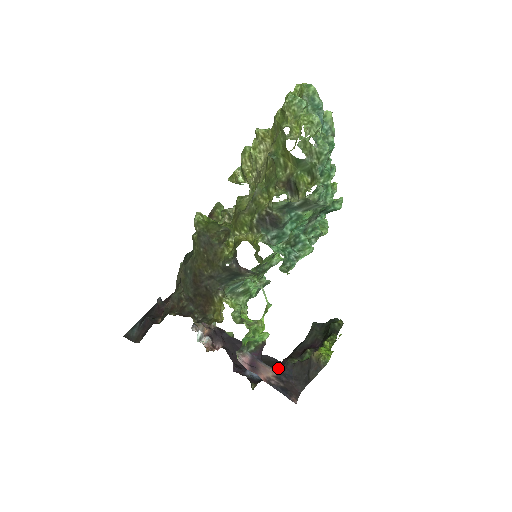
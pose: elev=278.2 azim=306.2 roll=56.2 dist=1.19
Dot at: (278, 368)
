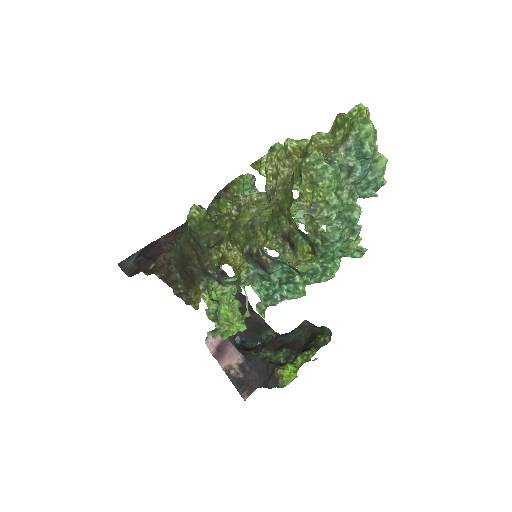
Dot at: (248, 354)
